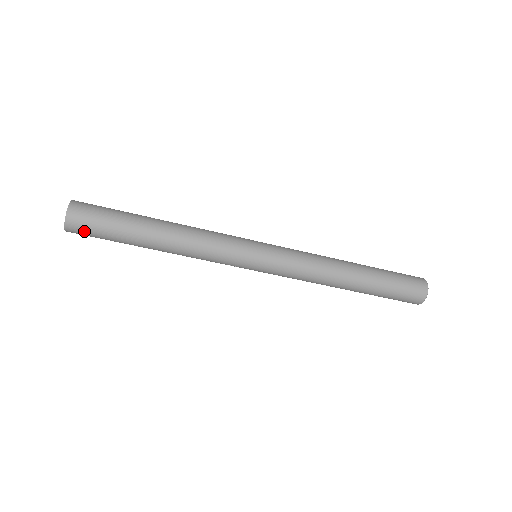
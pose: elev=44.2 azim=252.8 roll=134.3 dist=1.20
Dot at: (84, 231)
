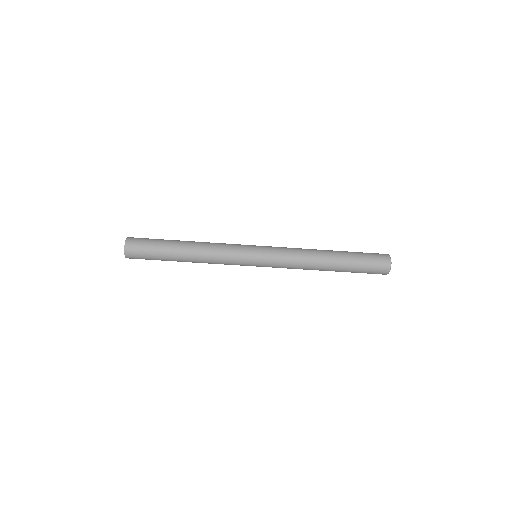
Dot at: (137, 245)
